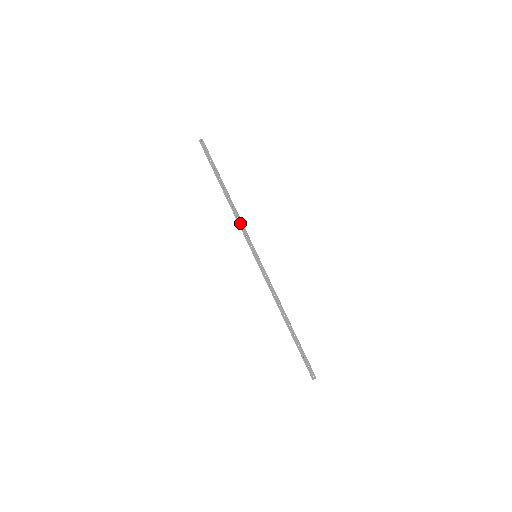
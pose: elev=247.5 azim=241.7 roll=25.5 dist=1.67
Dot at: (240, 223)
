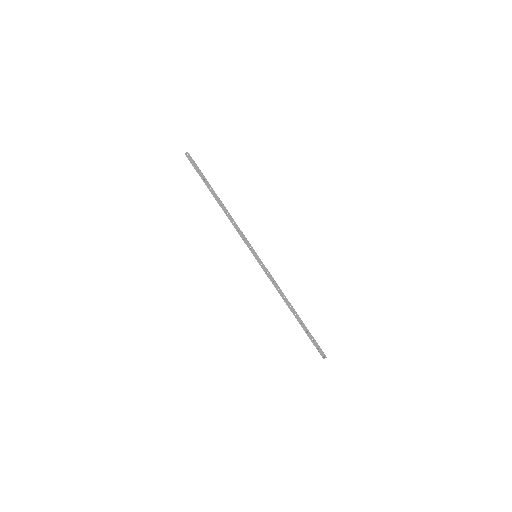
Dot at: (236, 228)
